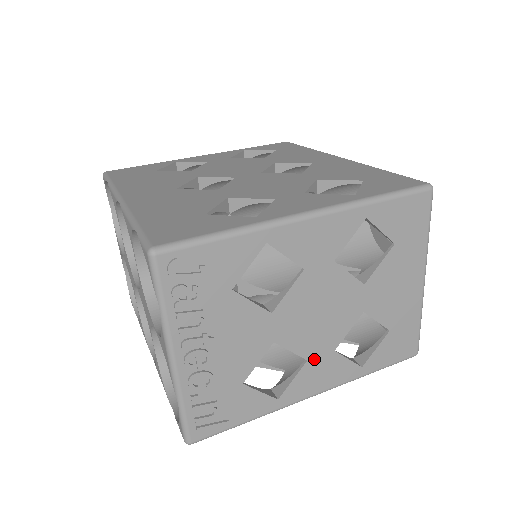
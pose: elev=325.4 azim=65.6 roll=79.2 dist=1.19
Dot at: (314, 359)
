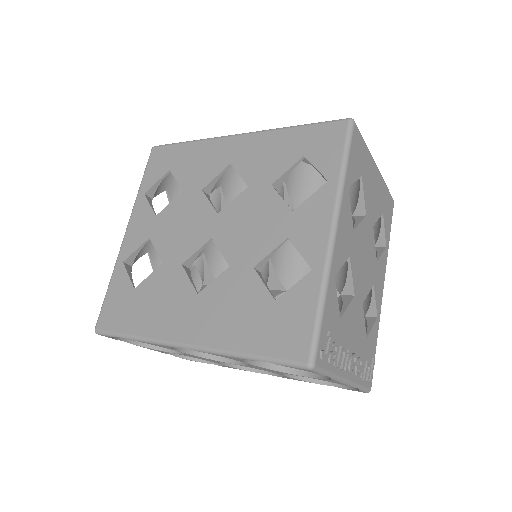
Dot at: (375, 279)
